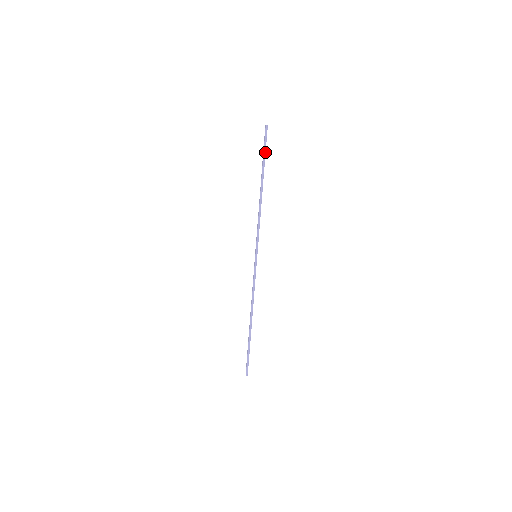
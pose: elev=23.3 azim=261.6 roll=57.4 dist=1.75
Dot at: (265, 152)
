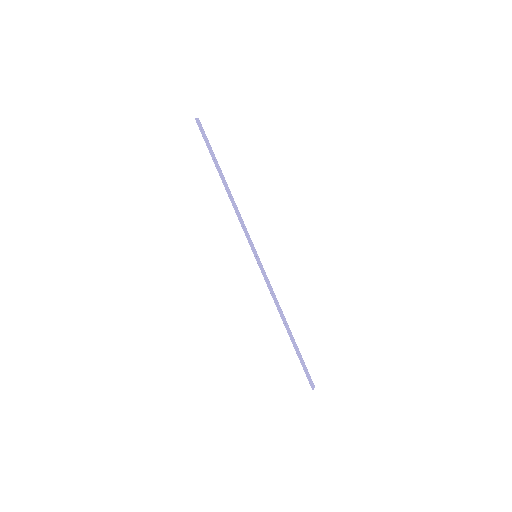
Dot at: (207, 145)
